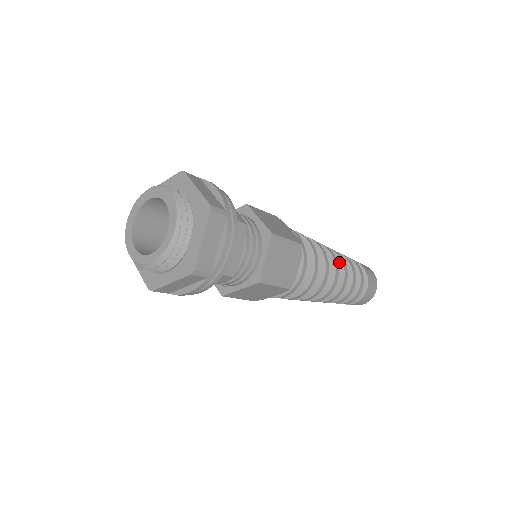
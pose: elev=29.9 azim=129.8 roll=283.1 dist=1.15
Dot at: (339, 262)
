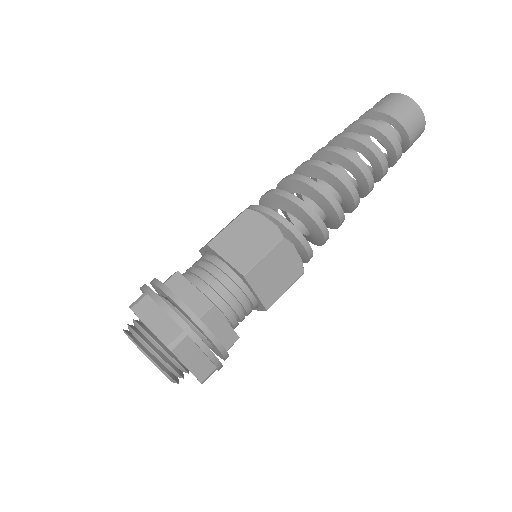
Dot at: (350, 164)
